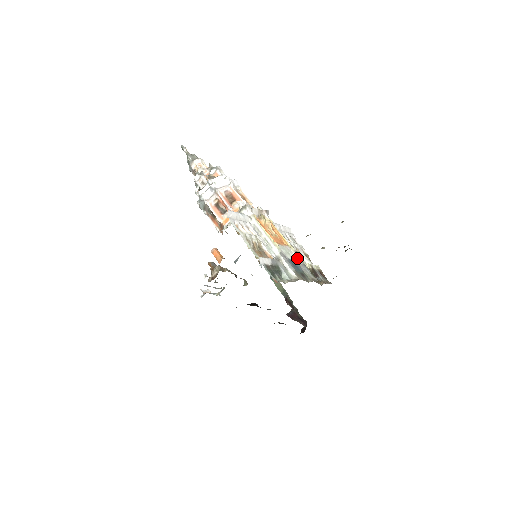
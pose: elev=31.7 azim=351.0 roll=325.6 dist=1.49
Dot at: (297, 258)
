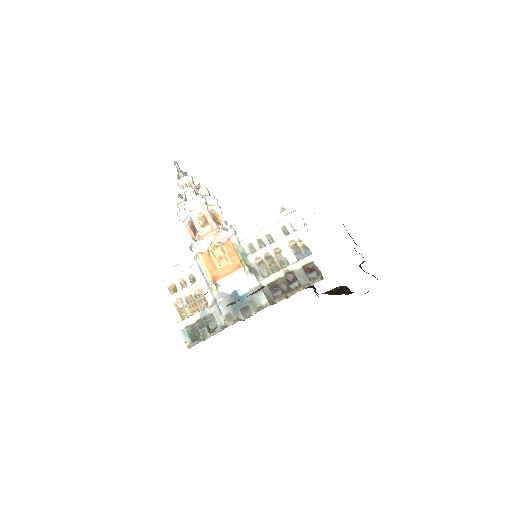
Dot at: (251, 281)
